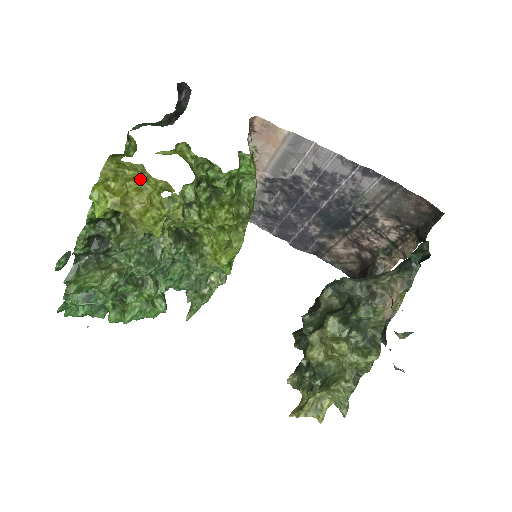
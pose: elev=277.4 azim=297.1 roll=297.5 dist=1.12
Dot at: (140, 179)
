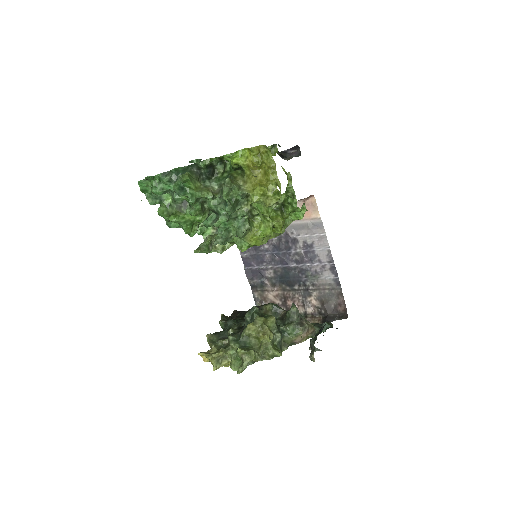
Dot at: (270, 169)
